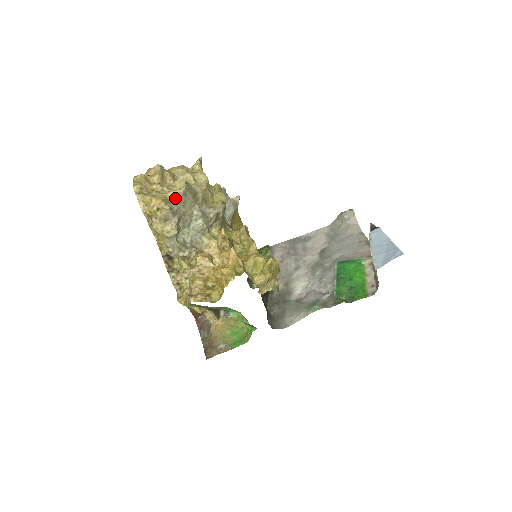
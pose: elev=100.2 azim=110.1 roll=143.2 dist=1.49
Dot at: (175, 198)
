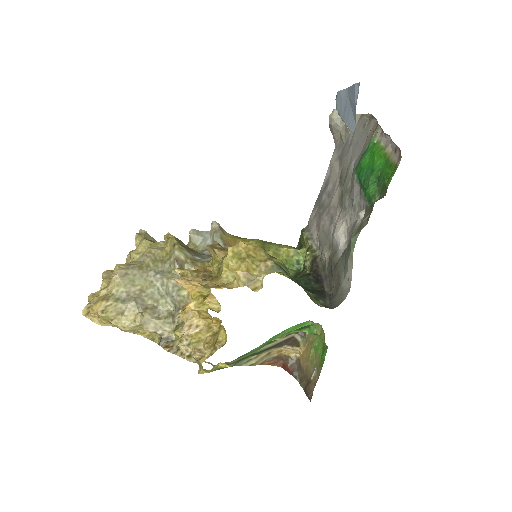
Dot at: (114, 287)
